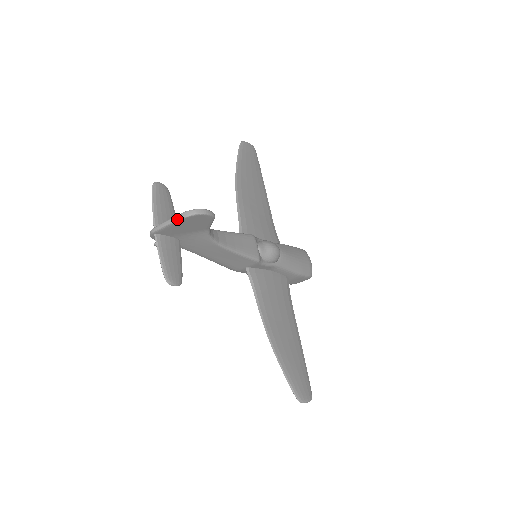
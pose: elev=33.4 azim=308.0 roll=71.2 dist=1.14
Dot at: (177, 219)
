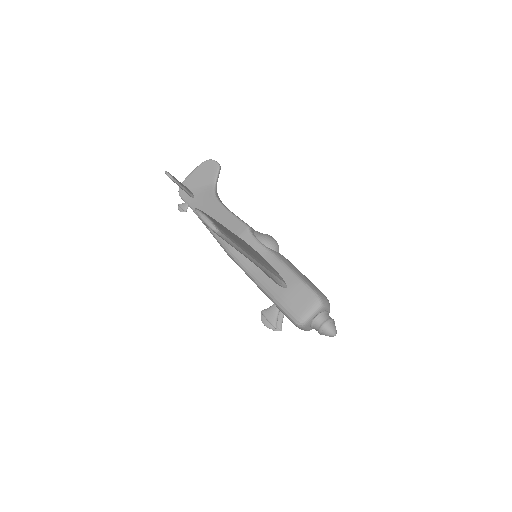
Dot at: (197, 167)
